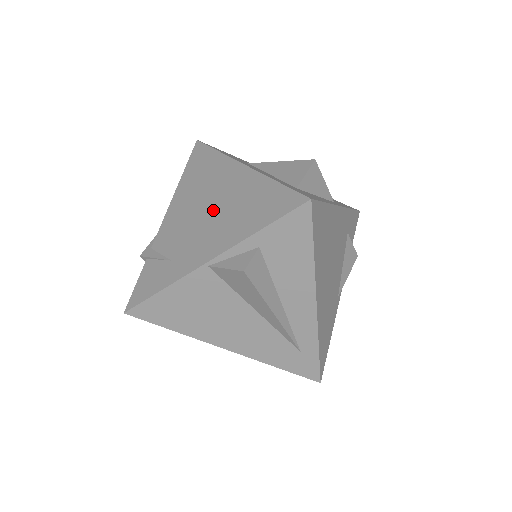
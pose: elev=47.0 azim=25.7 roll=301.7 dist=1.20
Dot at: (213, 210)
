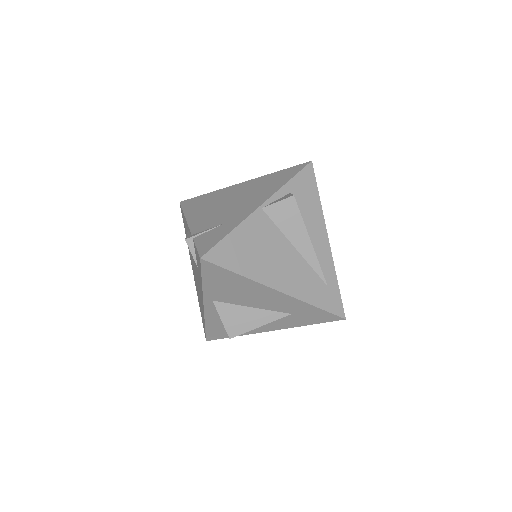
Dot at: (238, 198)
